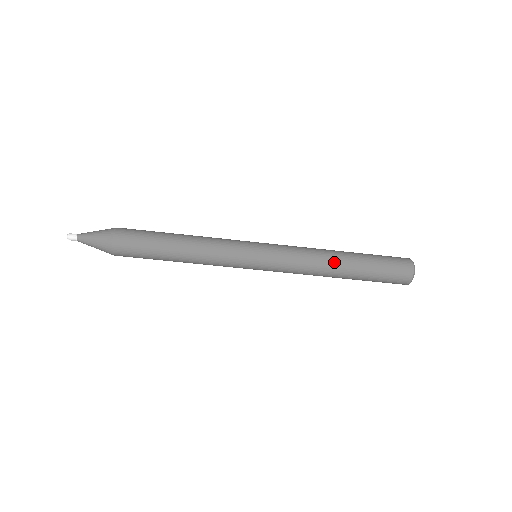
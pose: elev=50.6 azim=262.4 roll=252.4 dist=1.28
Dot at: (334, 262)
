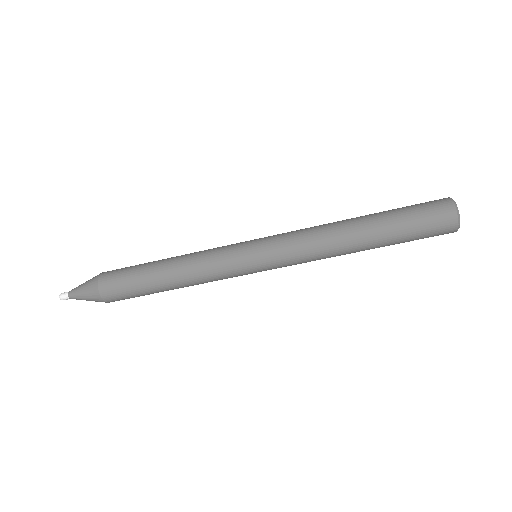
Dot at: (350, 249)
